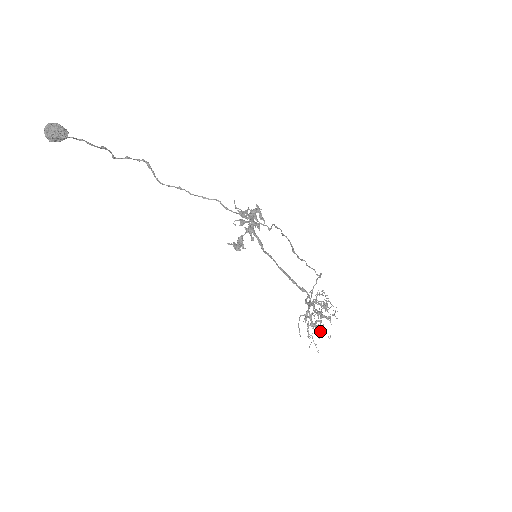
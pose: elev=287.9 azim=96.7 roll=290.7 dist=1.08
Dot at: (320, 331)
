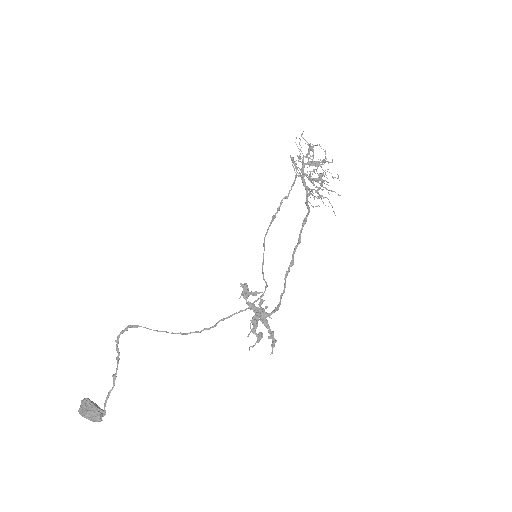
Dot at: (326, 177)
